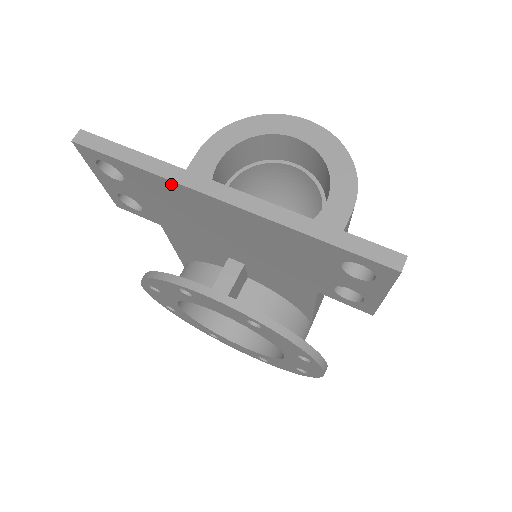
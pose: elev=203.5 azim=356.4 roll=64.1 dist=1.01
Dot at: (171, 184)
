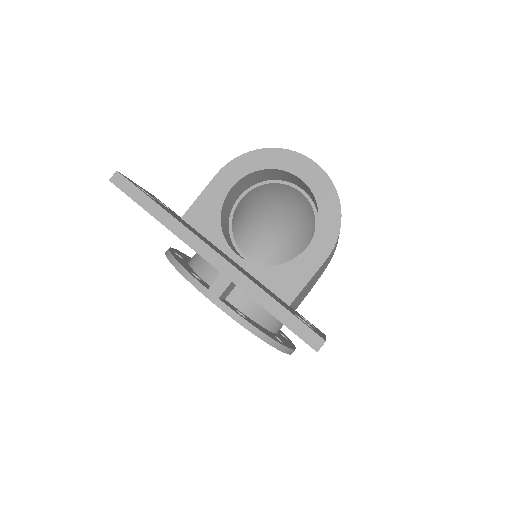
Dot at: occluded
